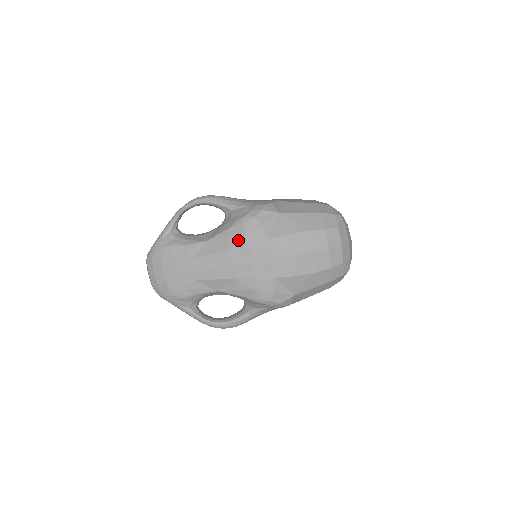
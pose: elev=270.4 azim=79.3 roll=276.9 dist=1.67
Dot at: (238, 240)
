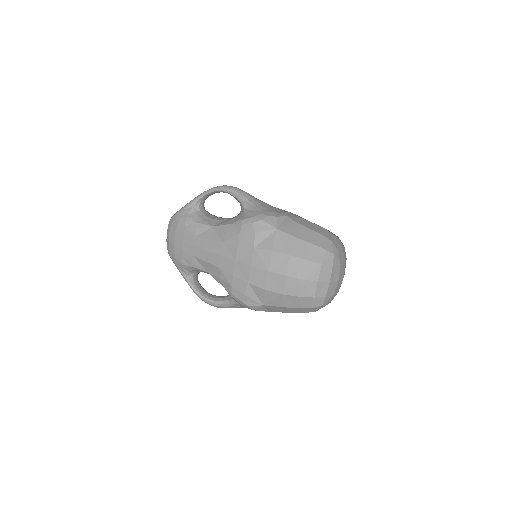
Dot at: (232, 237)
